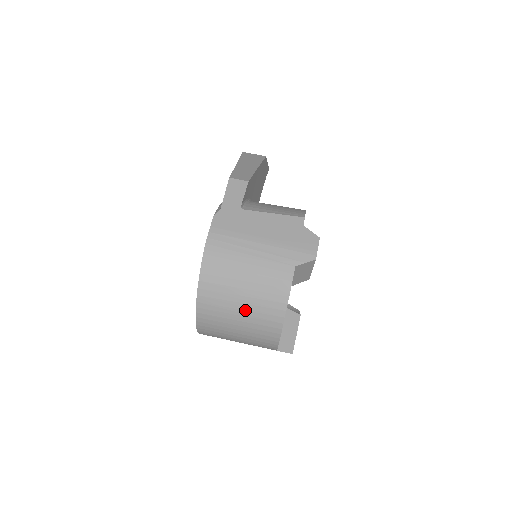
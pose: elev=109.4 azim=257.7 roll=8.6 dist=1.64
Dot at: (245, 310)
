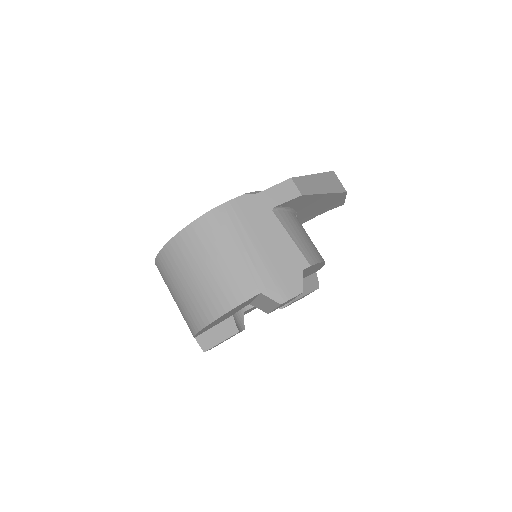
Dot at: (194, 284)
